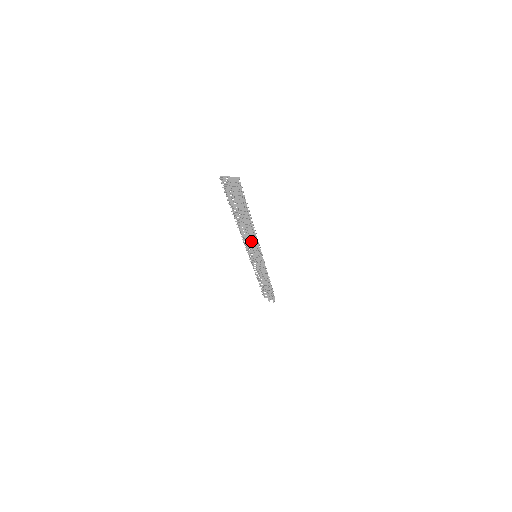
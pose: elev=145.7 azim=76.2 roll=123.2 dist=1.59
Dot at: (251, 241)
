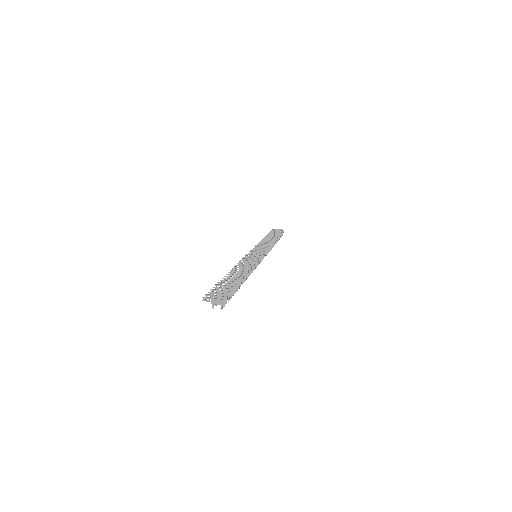
Dot at: occluded
